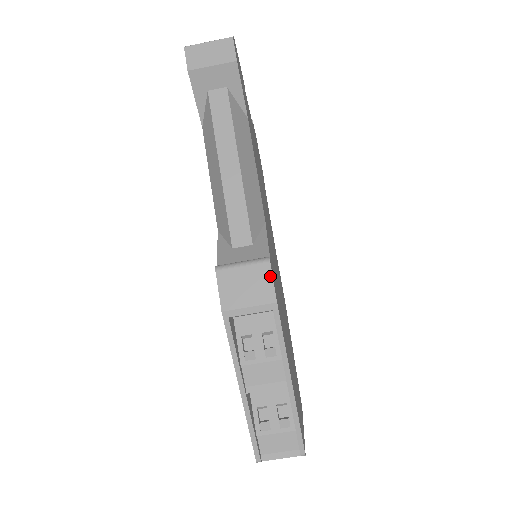
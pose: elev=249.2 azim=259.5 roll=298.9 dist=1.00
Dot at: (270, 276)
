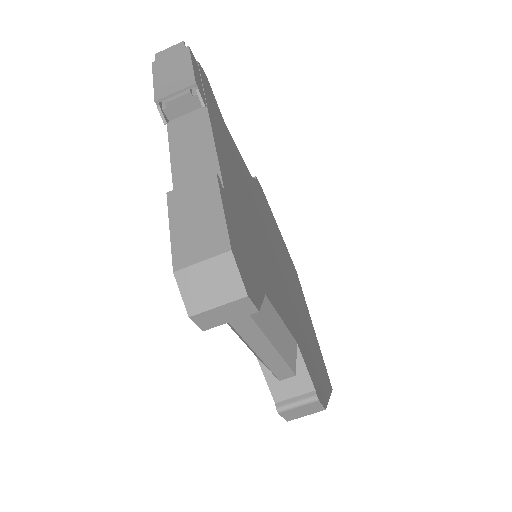
Dot at: (320, 405)
